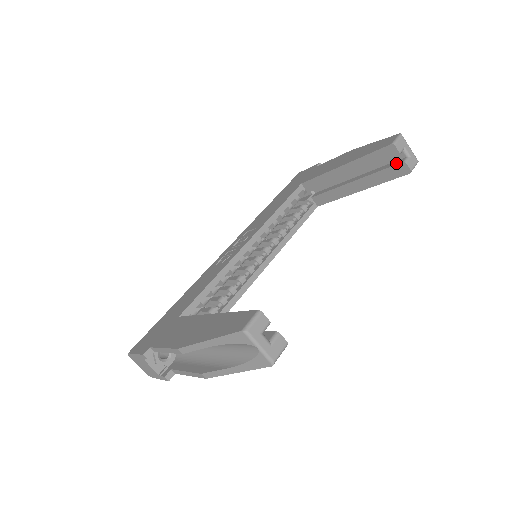
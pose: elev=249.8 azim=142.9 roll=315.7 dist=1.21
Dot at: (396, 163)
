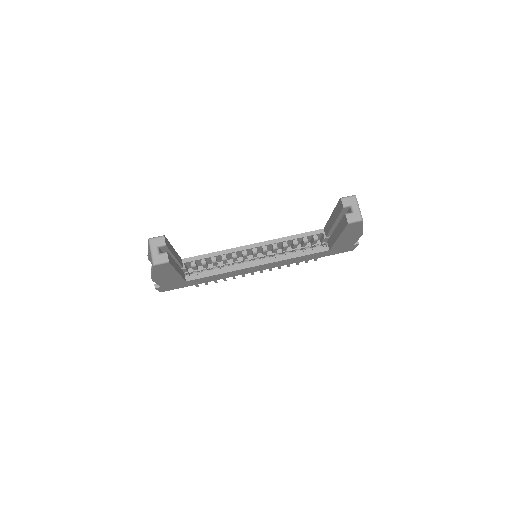
Dot at: occluded
